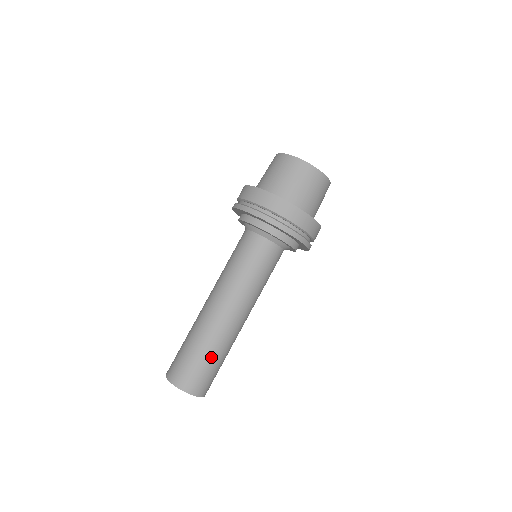
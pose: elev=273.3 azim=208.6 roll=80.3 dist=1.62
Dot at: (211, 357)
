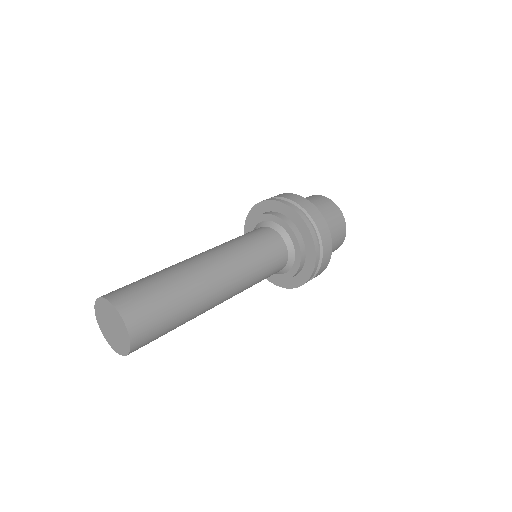
Dot at: (171, 293)
